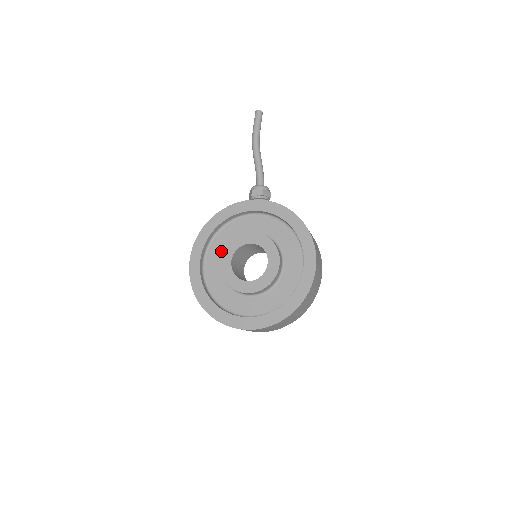
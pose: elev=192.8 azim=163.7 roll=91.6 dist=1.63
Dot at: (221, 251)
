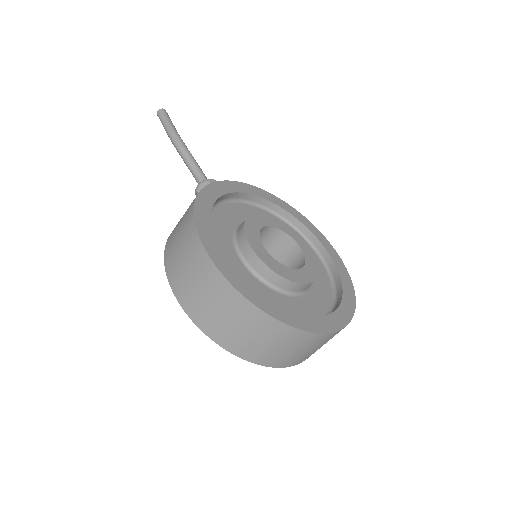
Dot at: (227, 239)
